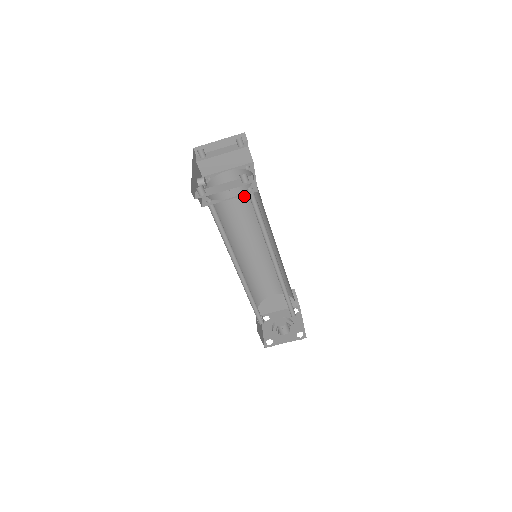
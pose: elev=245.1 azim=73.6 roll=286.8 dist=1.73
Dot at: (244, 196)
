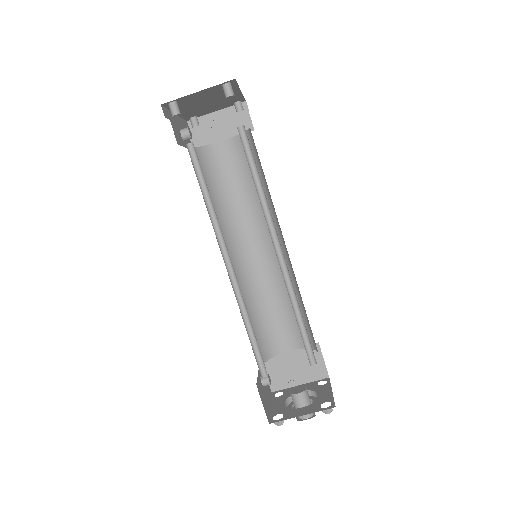
Dot at: (243, 177)
